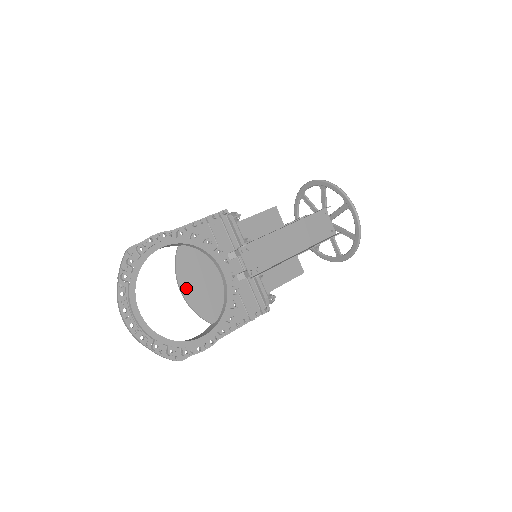
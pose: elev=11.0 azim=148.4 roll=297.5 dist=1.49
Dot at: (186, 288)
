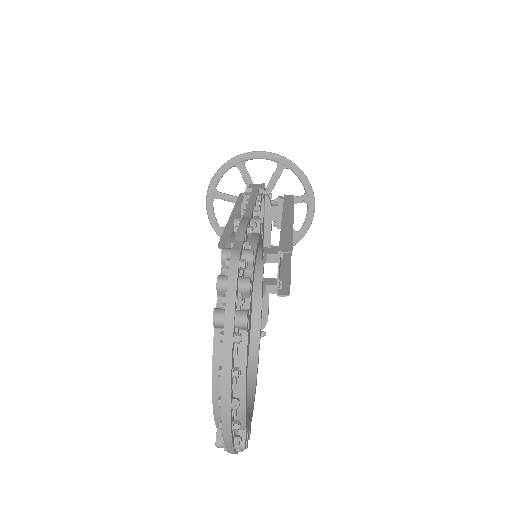
Dot at: occluded
